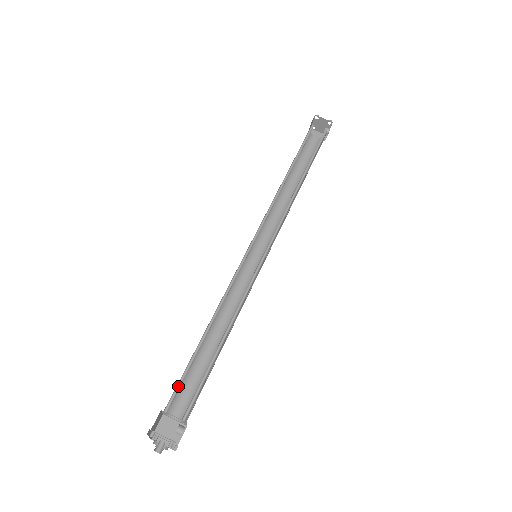
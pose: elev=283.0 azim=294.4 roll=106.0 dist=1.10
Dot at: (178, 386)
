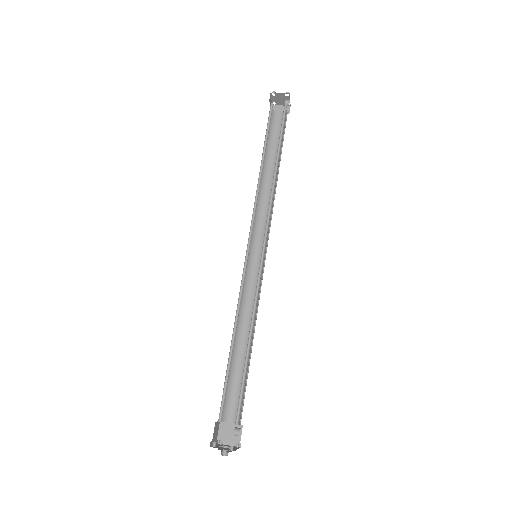
Dot at: (223, 397)
